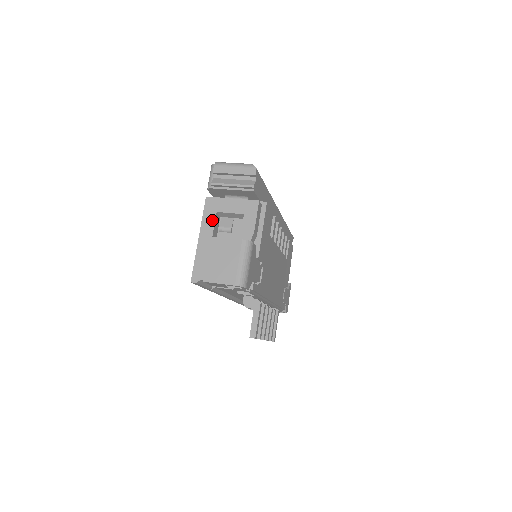
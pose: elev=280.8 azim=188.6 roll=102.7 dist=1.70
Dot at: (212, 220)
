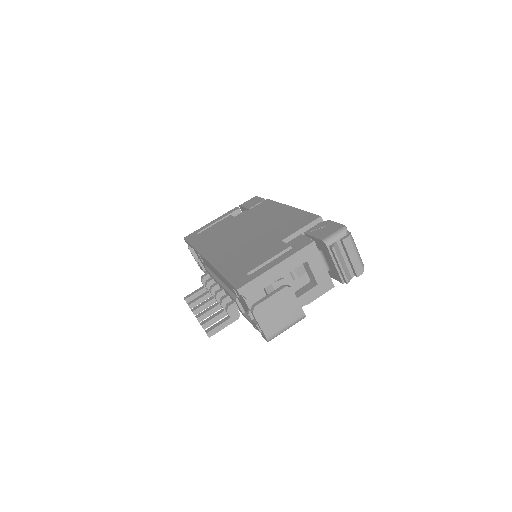
Dot at: (298, 263)
